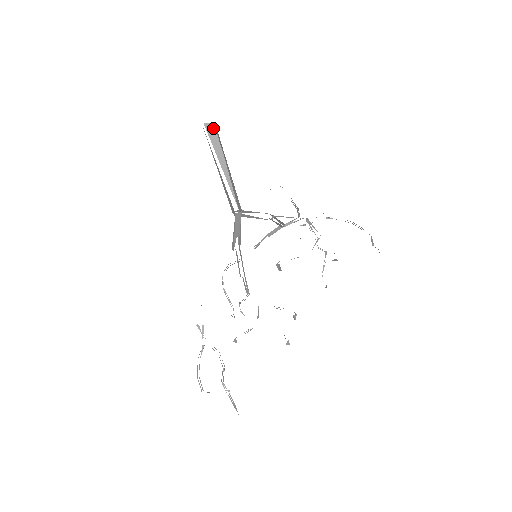
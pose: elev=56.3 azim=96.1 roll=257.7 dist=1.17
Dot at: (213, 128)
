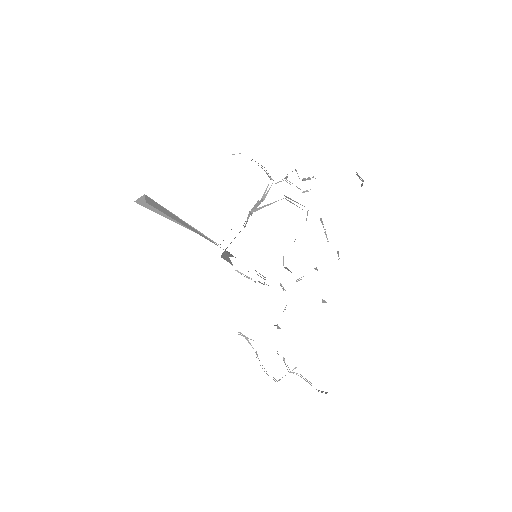
Dot at: occluded
